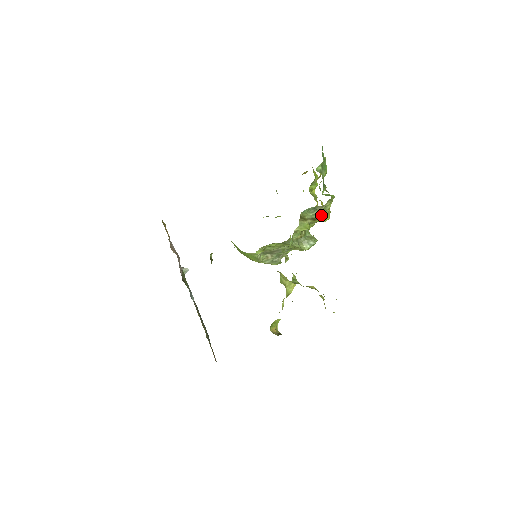
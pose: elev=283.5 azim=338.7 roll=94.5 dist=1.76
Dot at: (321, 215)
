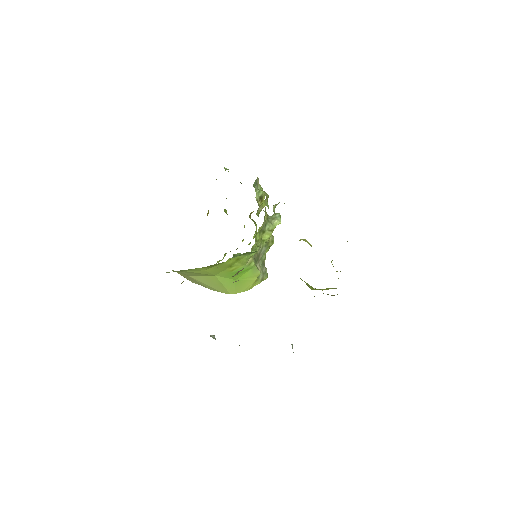
Dot at: occluded
